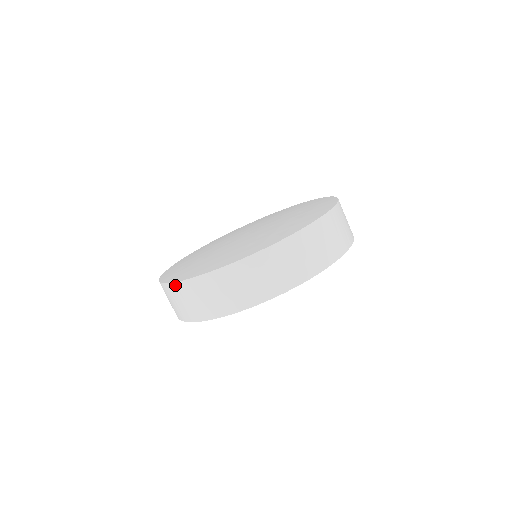
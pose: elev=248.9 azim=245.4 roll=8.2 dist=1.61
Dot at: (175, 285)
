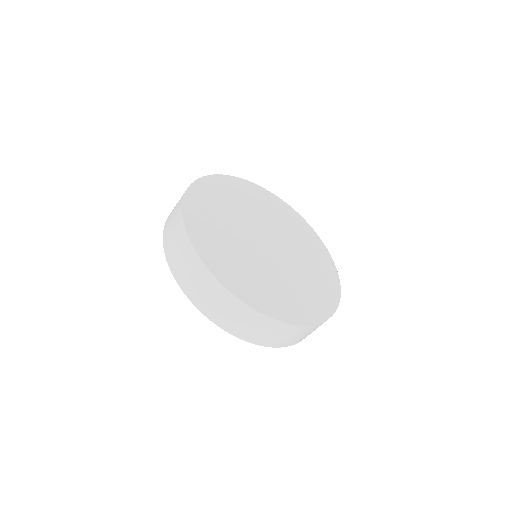
Dot at: (216, 281)
